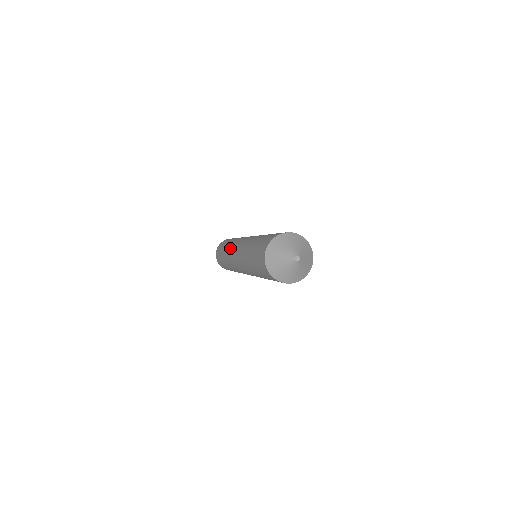
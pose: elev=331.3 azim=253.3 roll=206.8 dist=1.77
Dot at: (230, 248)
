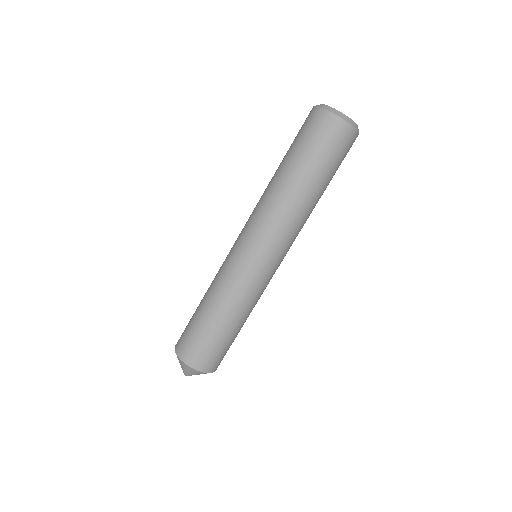
Dot at: (258, 205)
